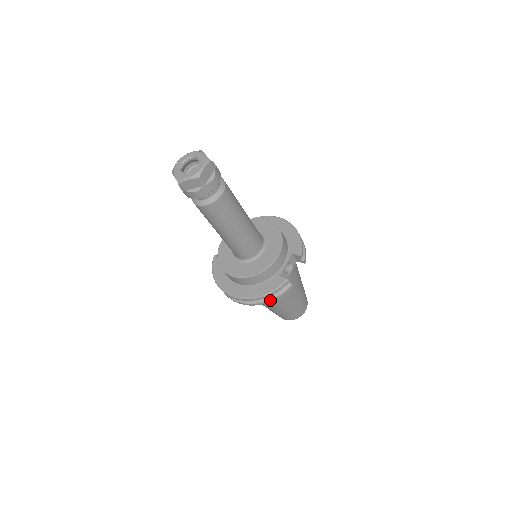
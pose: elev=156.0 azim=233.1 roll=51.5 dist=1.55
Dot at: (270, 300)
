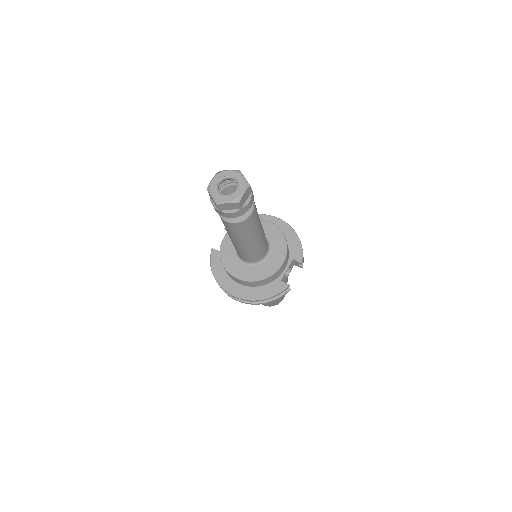
Dot at: (268, 302)
